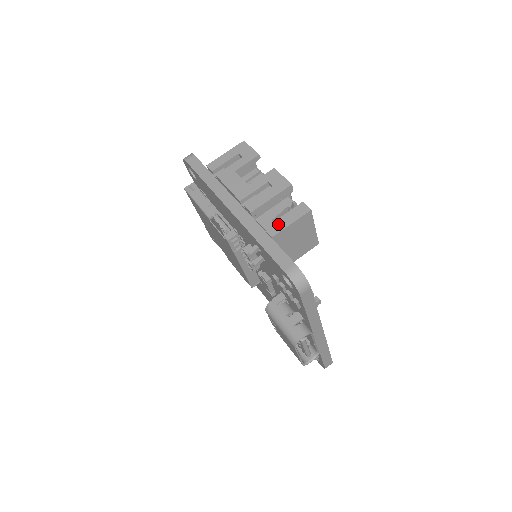
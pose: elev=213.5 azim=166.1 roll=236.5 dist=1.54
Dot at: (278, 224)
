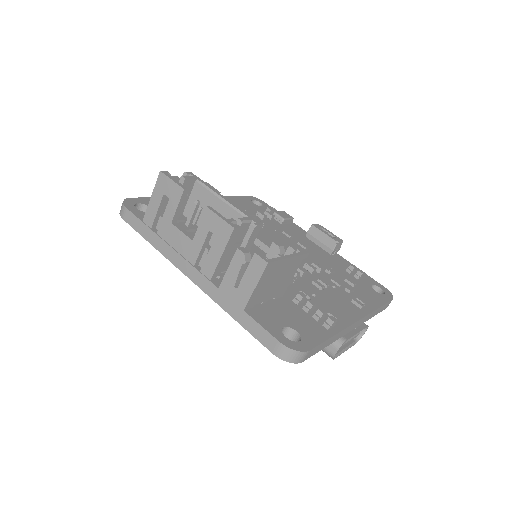
Dot at: (242, 291)
